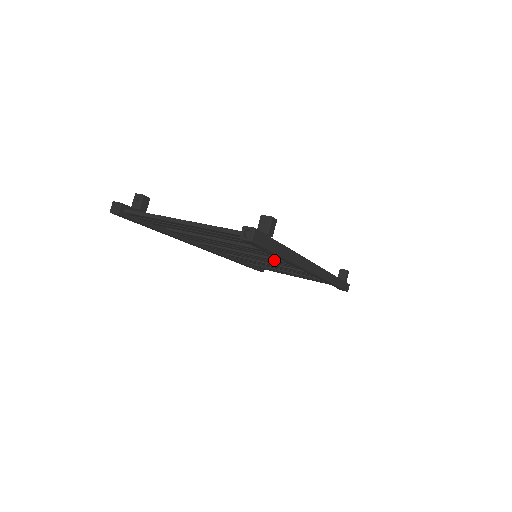
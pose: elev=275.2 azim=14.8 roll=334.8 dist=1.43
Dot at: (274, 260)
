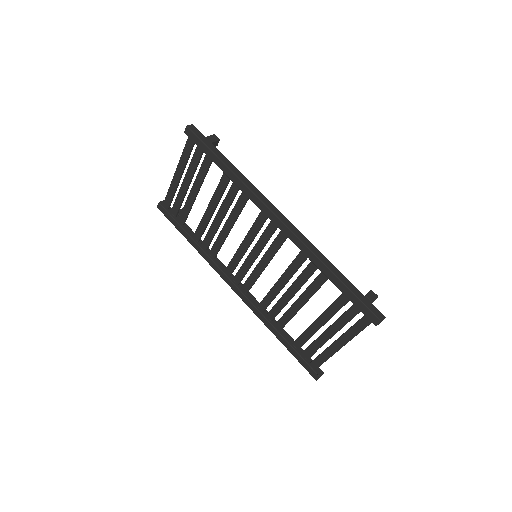
Dot at: (254, 228)
